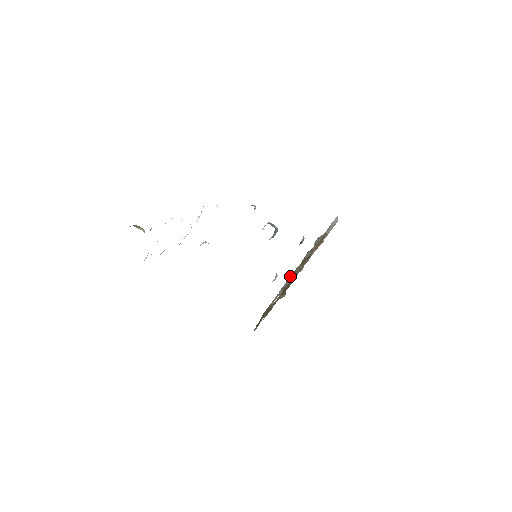
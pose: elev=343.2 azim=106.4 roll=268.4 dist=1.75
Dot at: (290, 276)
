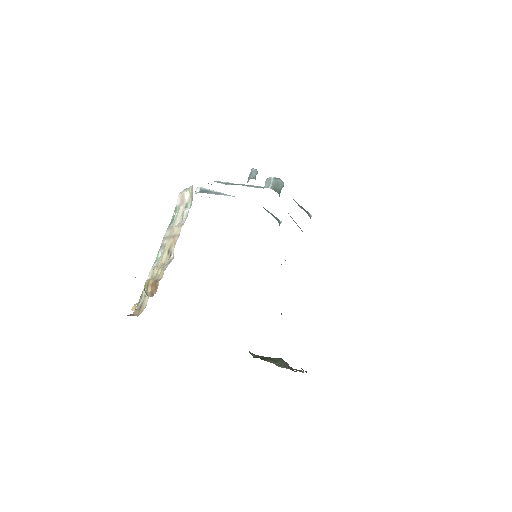
Dot at: occluded
